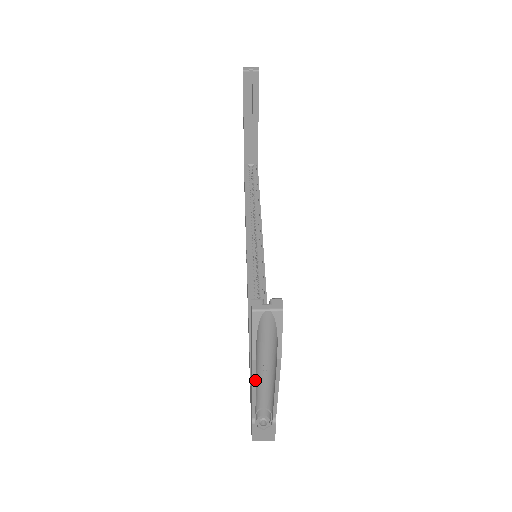
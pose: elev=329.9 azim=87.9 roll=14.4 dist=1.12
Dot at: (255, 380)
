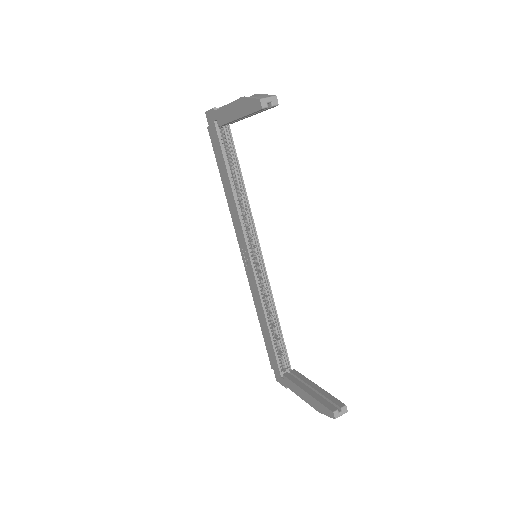
Dot at: (309, 403)
